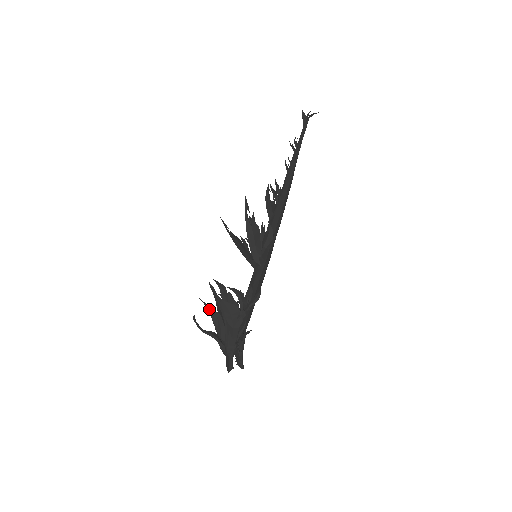
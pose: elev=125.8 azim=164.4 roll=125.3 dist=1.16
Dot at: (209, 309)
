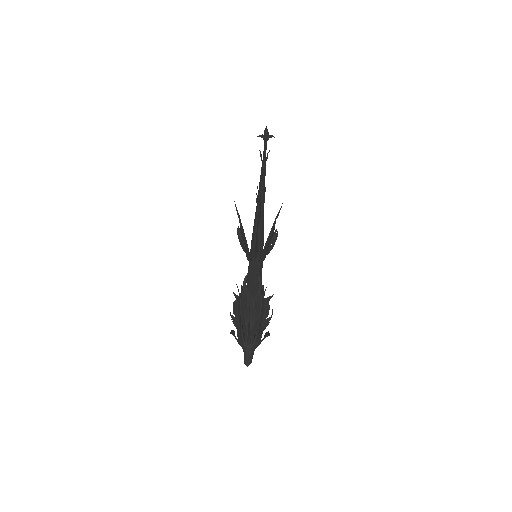
Dot at: (253, 301)
